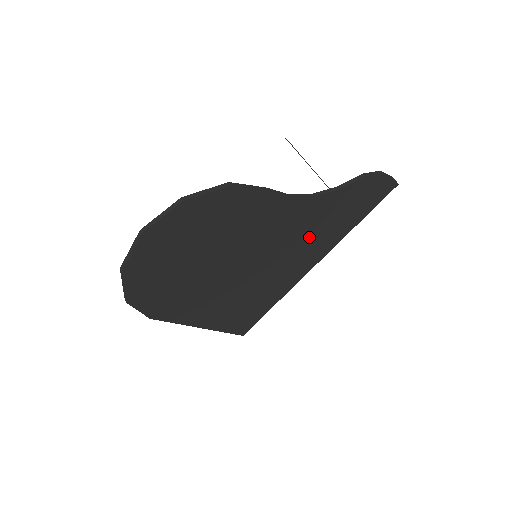
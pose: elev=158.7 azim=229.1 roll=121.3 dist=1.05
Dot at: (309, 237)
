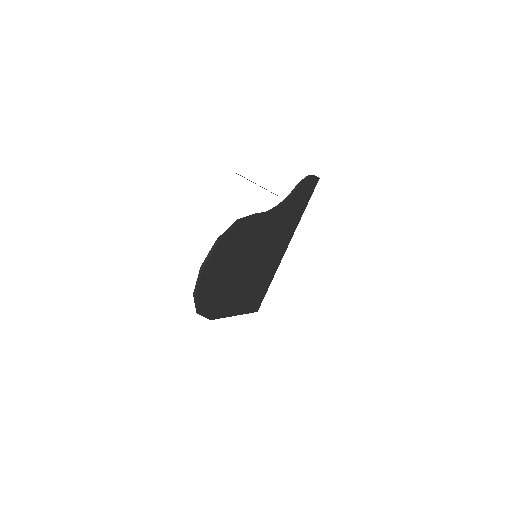
Dot at: (281, 232)
